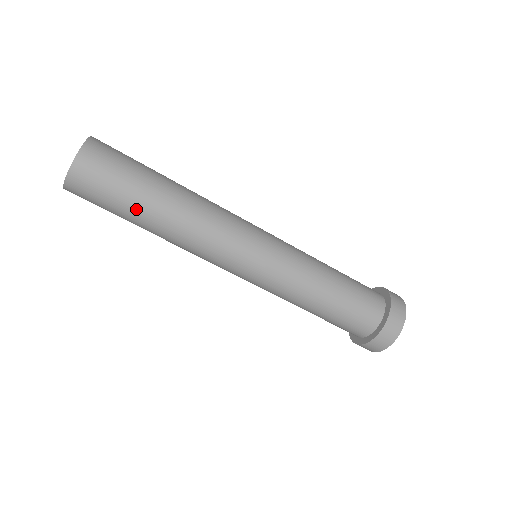
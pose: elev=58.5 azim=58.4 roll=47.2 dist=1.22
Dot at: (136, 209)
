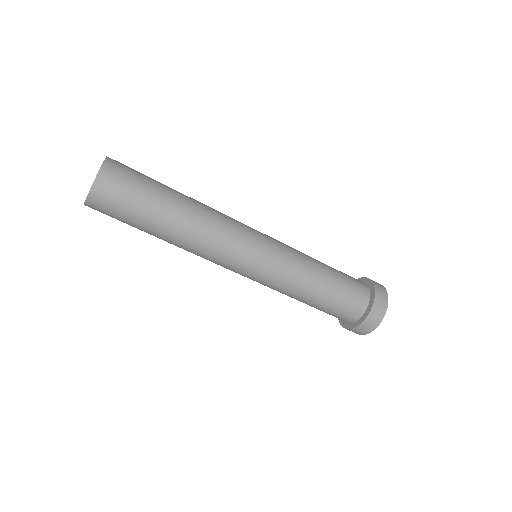
Dot at: (146, 229)
